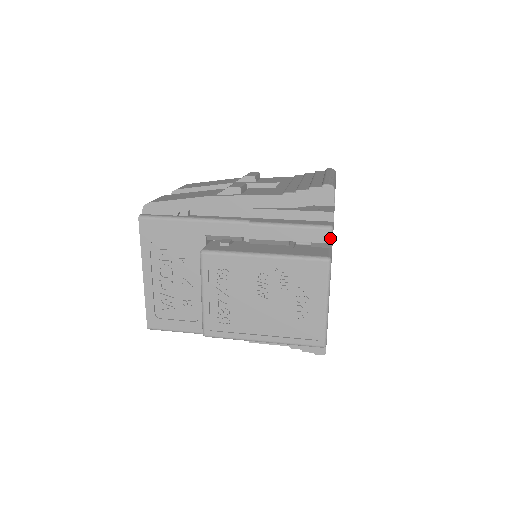
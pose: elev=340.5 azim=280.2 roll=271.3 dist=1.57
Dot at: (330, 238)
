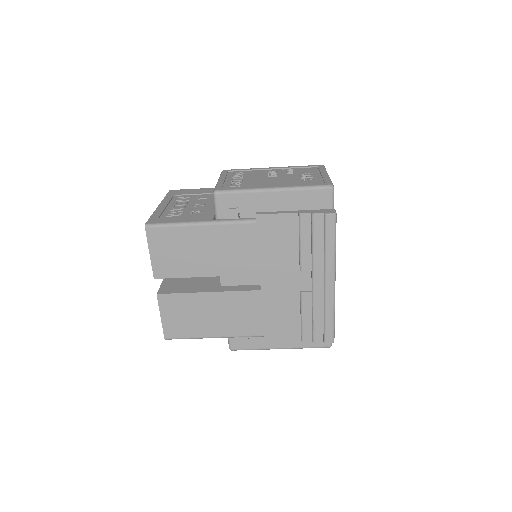
Dot at: occluded
